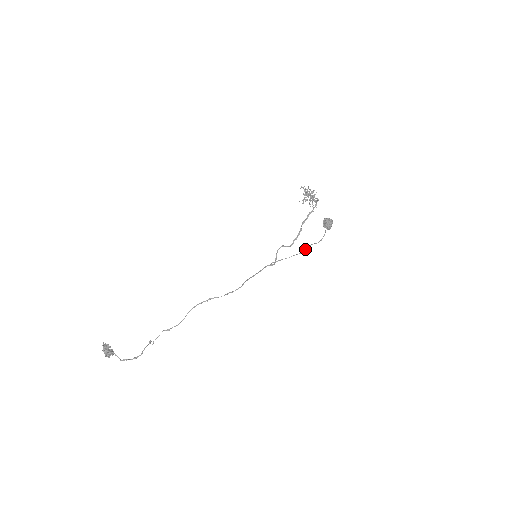
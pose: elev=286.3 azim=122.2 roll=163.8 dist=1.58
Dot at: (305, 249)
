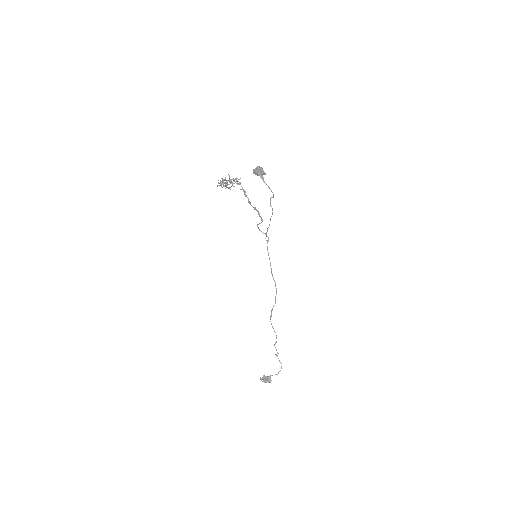
Dot at: (272, 209)
